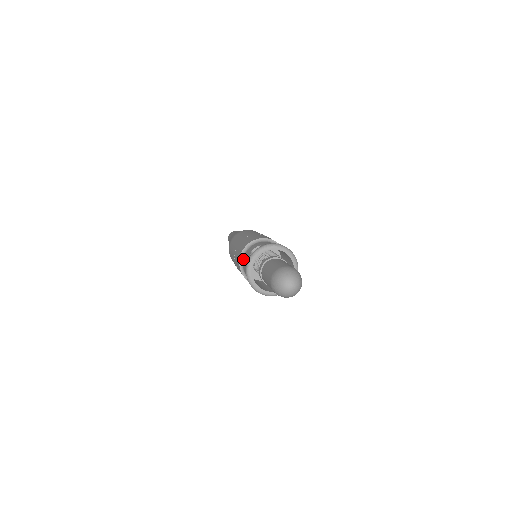
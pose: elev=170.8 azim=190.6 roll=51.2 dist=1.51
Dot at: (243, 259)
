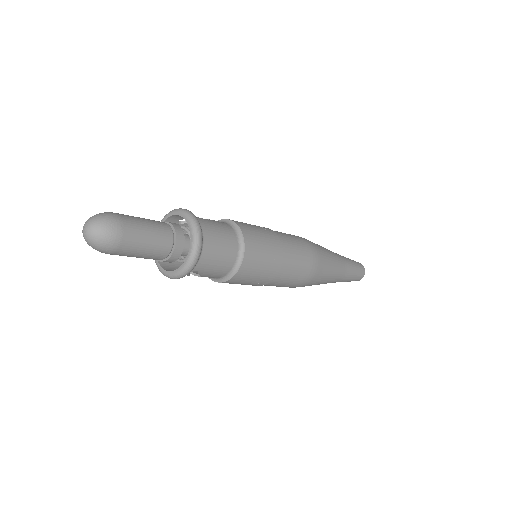
Dot at: occluded
